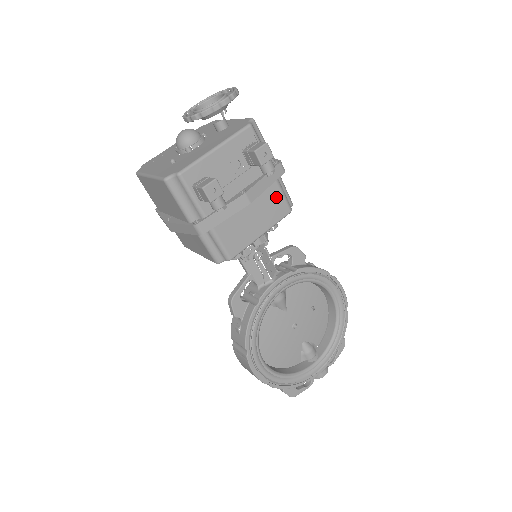
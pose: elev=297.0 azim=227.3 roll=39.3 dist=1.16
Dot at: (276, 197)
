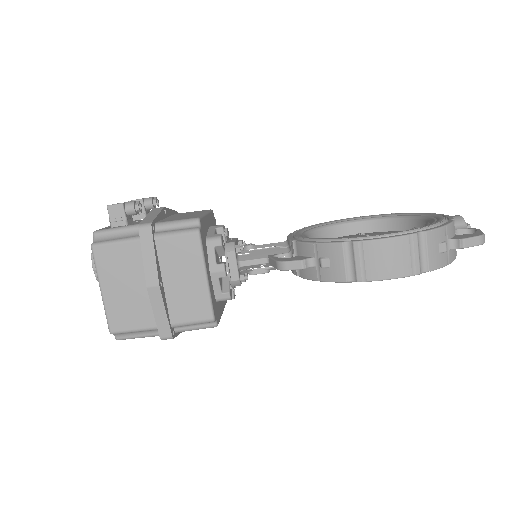
Dot at: occluded
